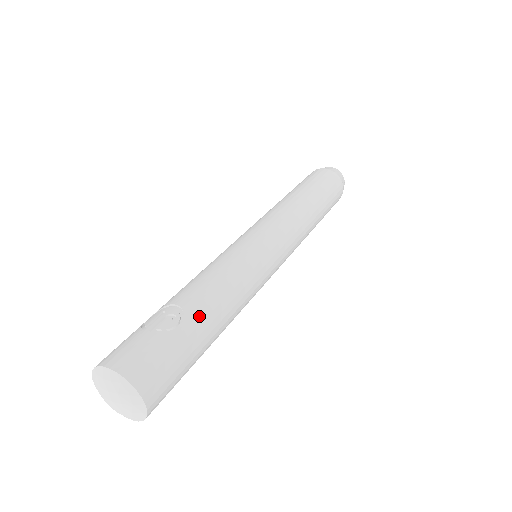
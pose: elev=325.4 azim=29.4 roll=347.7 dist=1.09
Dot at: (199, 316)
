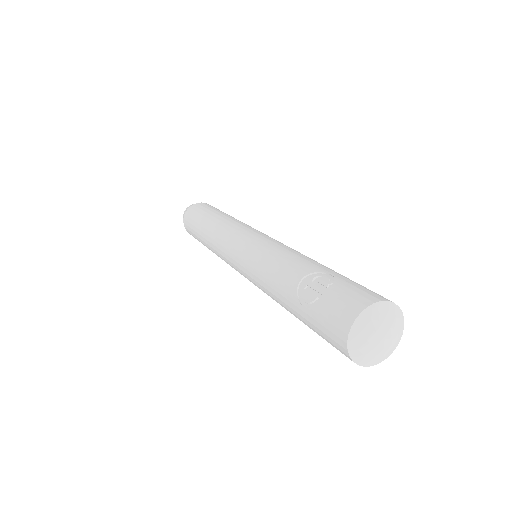
Dot at: (321, 267)
